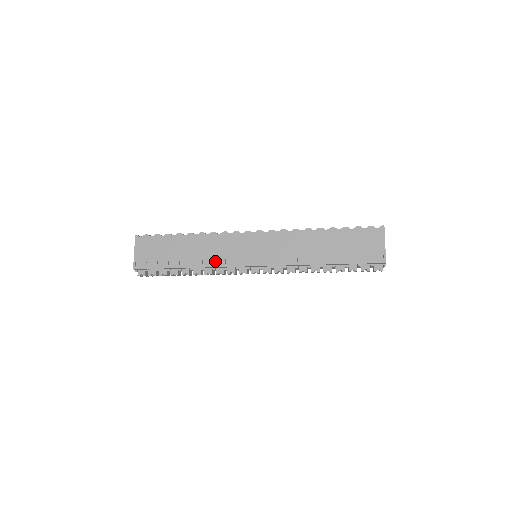
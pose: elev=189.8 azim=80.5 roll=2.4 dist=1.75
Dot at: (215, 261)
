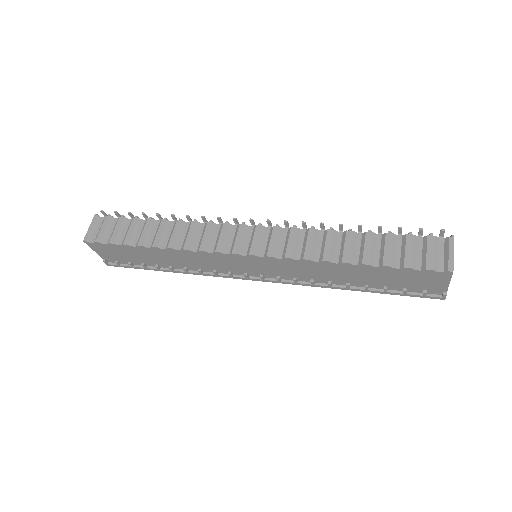
Dot at: (203, 270)
